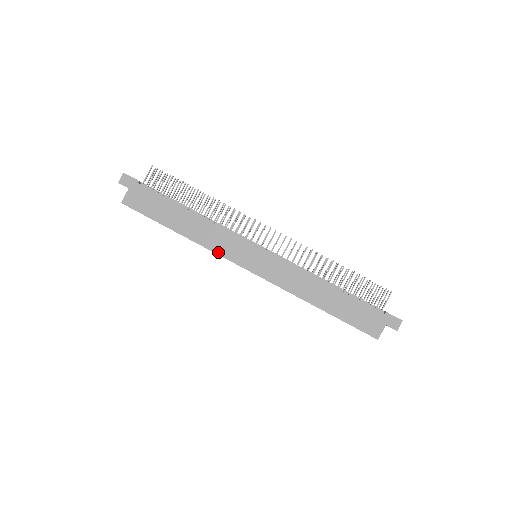
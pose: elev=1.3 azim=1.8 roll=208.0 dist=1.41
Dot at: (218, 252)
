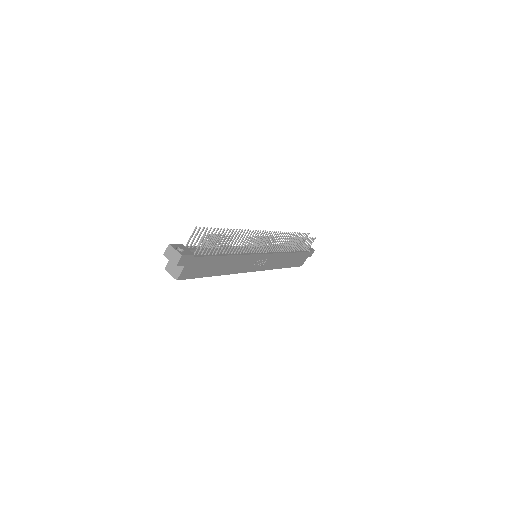
Dot at: (240, 272)
